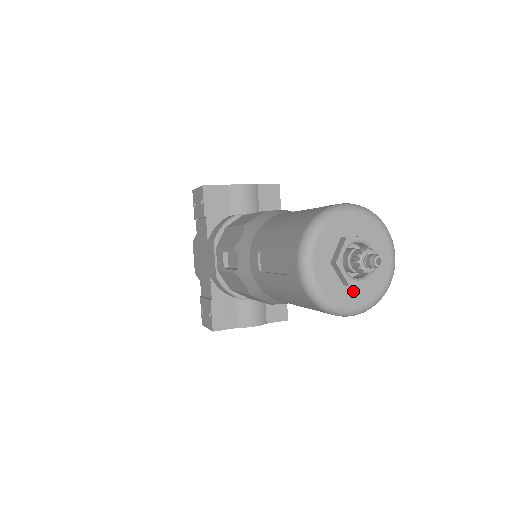
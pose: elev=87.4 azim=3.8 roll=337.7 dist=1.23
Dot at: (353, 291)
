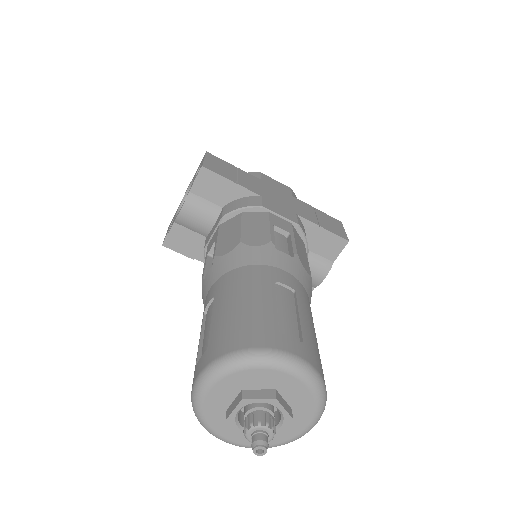
Dot at: (289, 423)
